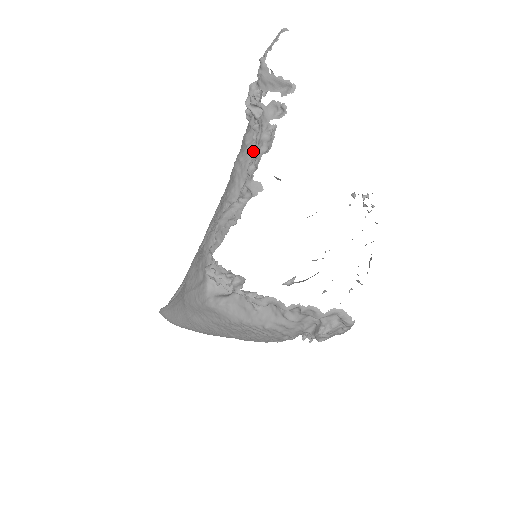
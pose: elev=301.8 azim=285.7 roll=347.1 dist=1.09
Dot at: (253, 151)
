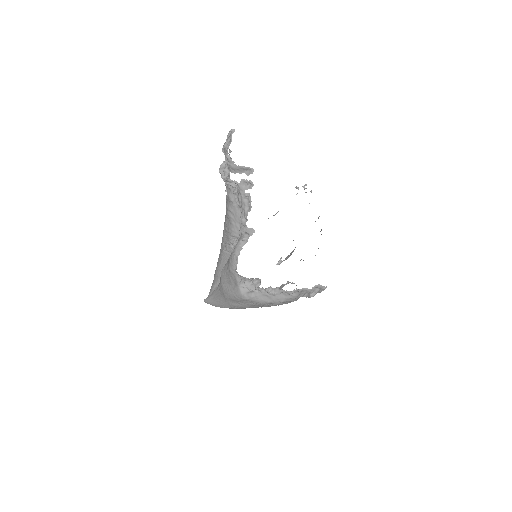
Dot at: (238, 206)
